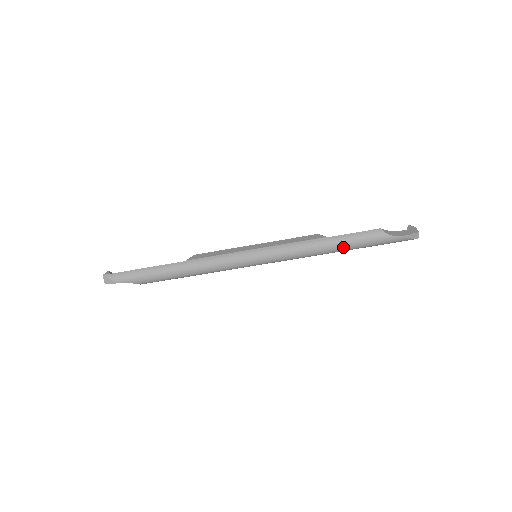
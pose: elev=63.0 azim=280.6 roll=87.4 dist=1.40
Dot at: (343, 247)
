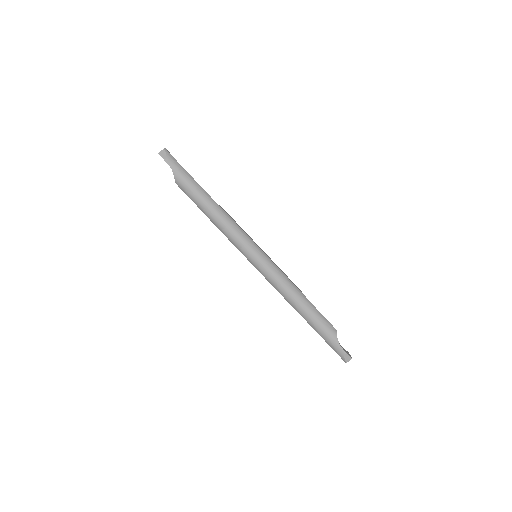
Dot at: (307, 313)
